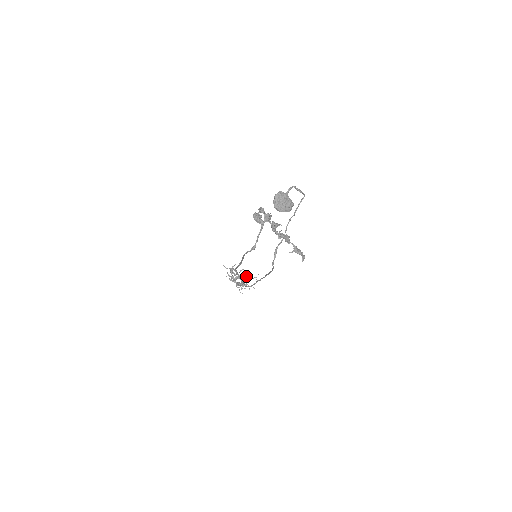
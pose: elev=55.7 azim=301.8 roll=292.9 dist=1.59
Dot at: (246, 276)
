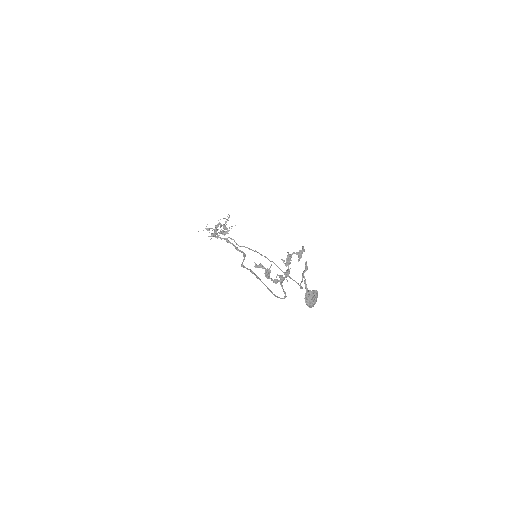
Dot at: occluded
